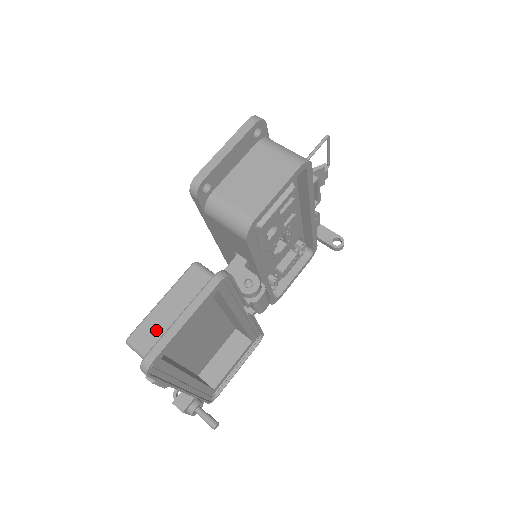
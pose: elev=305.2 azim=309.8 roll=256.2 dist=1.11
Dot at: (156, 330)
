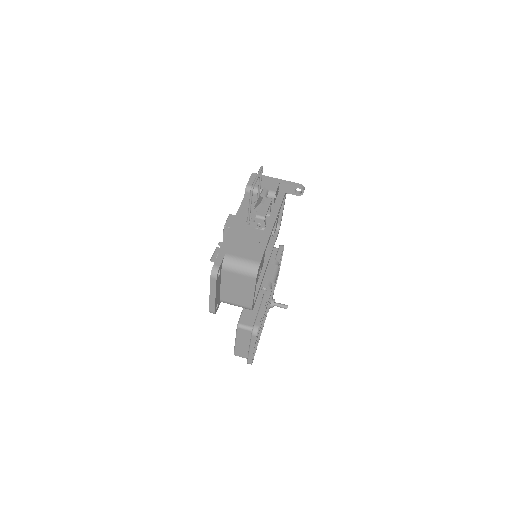
Dot at: (243, 351)
